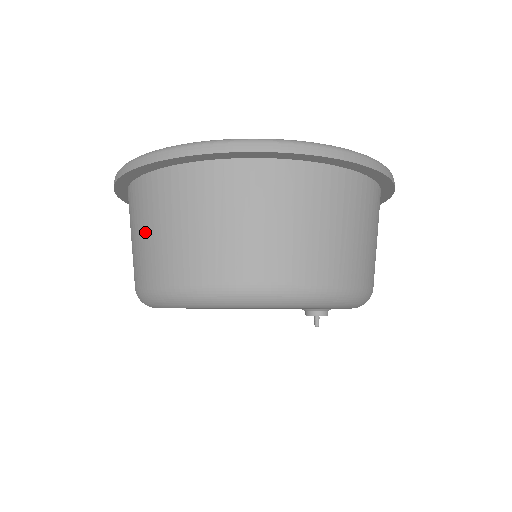
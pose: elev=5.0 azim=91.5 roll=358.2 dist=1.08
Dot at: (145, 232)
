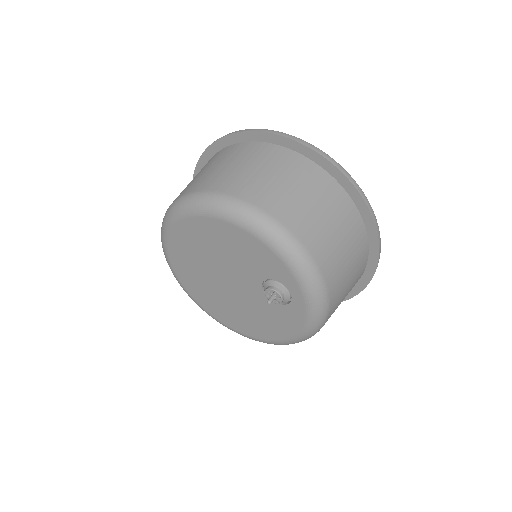
Dot at: occluded
